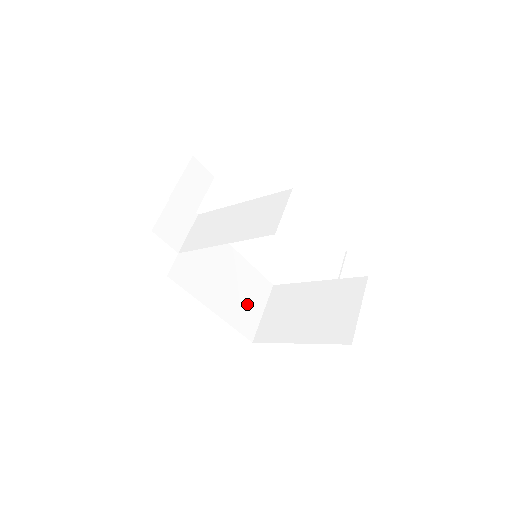
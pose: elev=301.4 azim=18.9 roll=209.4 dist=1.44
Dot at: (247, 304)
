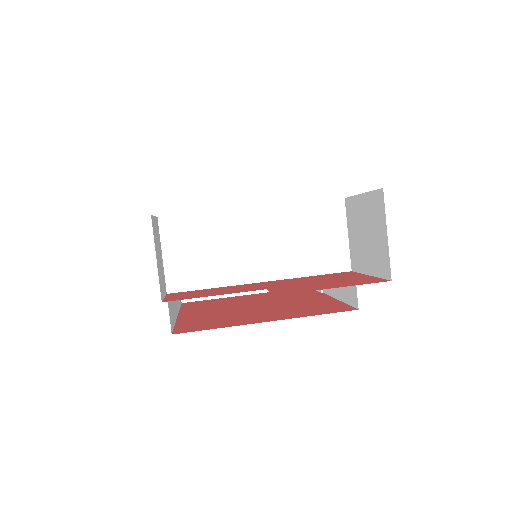
Dot at: occluded
